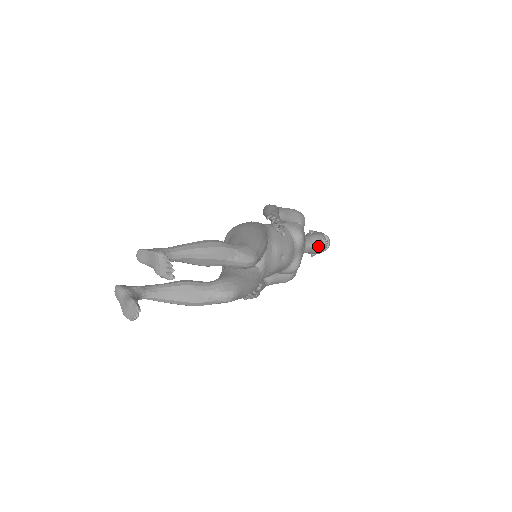
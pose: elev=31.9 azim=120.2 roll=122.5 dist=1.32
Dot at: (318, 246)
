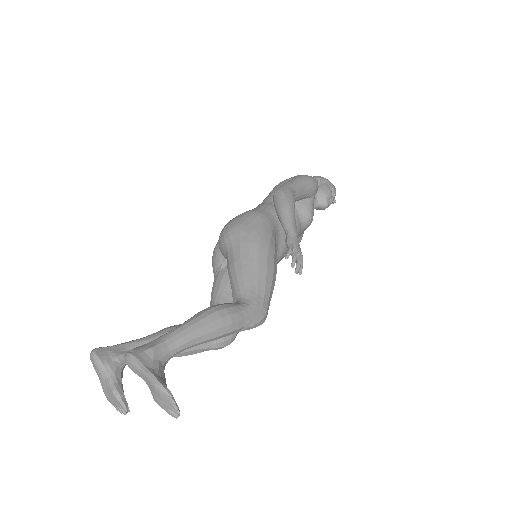
Dot at: (323, 208)
